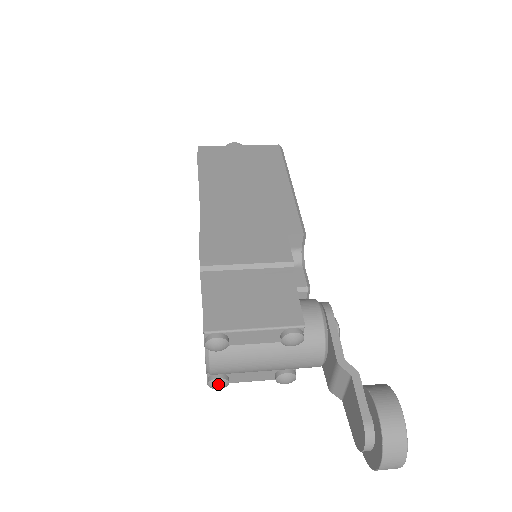
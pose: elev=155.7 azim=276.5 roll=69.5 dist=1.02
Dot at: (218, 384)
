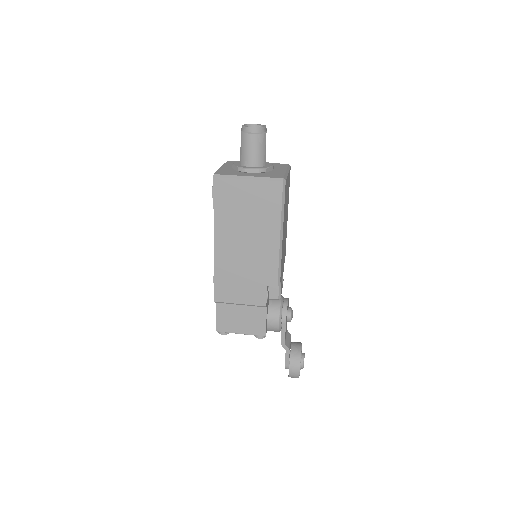
Dot at: occluded
